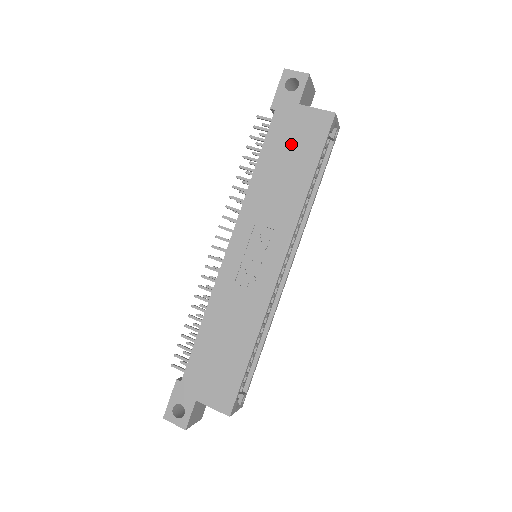
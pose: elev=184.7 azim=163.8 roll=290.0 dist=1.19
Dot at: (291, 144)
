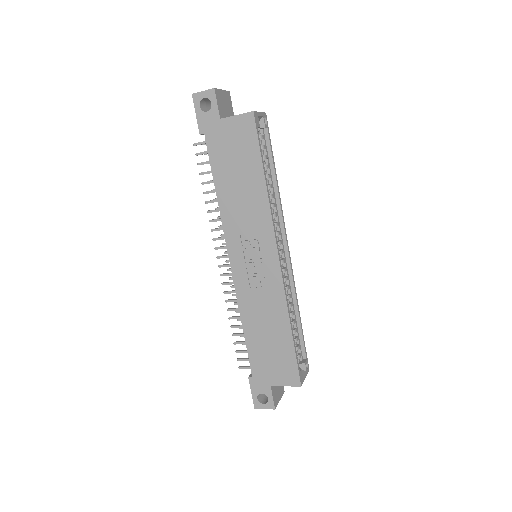
Dot at: (232, 156)
